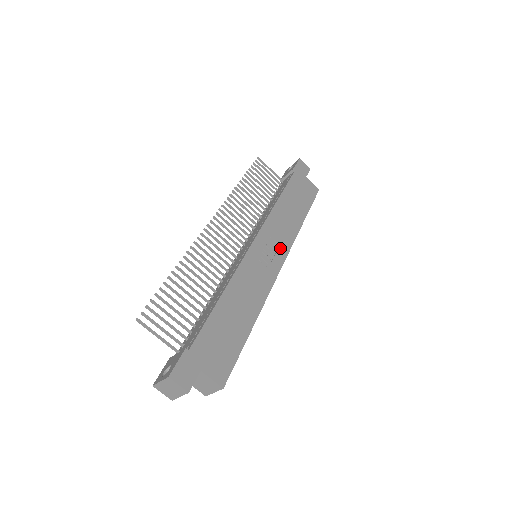
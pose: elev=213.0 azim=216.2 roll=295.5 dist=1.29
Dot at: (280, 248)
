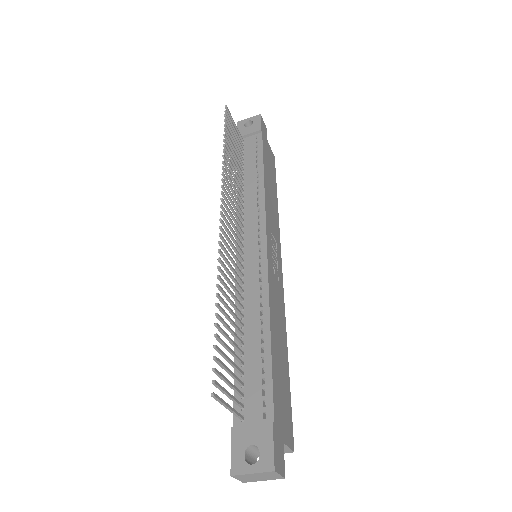
Dot at: (277, 245)
